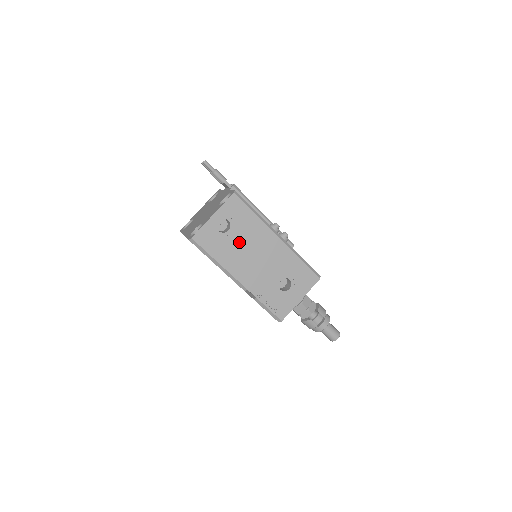
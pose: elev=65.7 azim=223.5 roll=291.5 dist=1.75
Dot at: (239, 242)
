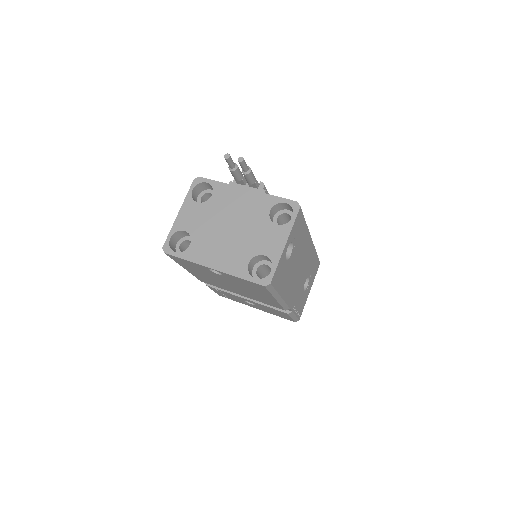
Dot at: (294, 262)
